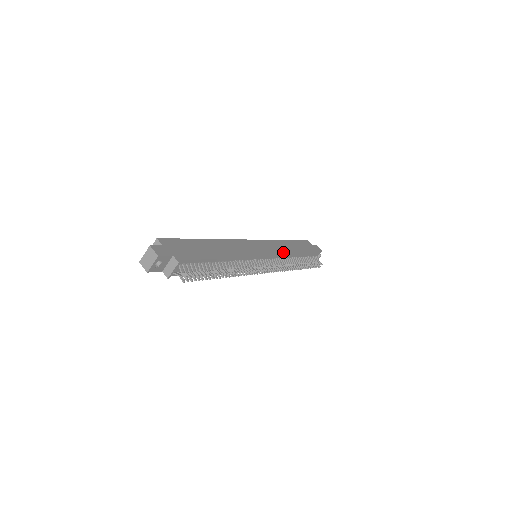
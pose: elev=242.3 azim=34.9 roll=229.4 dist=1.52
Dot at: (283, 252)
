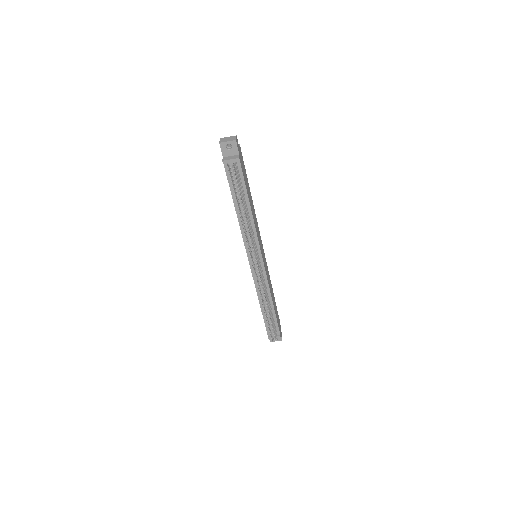
Dot at: (269, 283)
